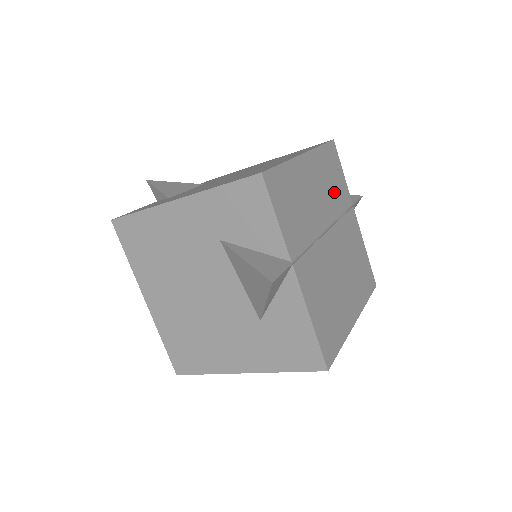
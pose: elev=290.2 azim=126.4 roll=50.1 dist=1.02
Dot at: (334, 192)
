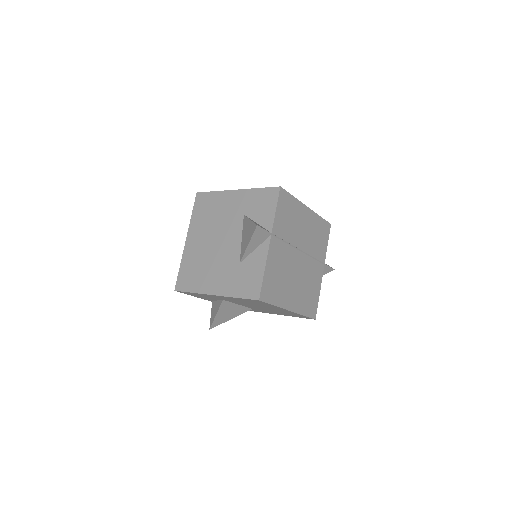
Dot at: (316, 243)
